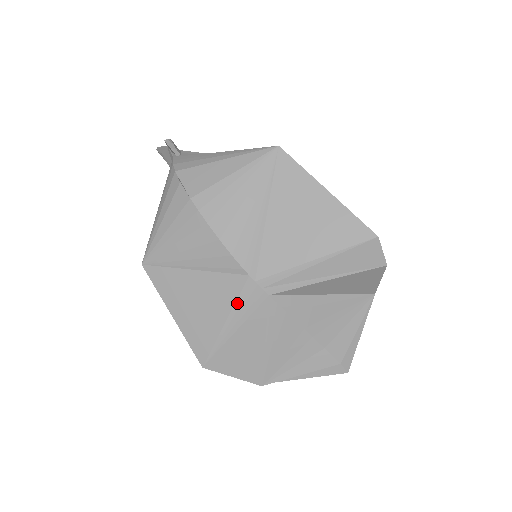
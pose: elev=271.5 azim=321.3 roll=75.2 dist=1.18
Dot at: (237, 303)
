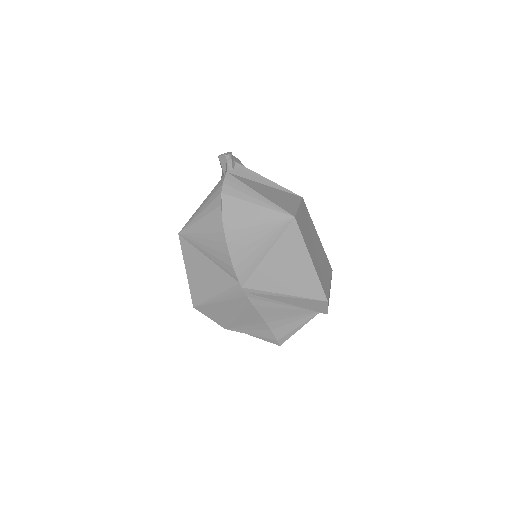
Dot at: (227, 291)
